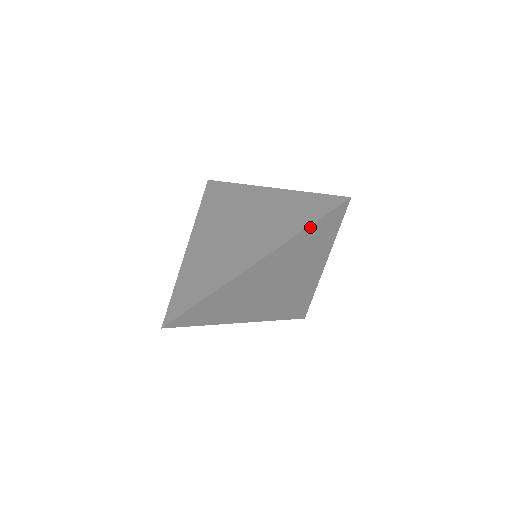
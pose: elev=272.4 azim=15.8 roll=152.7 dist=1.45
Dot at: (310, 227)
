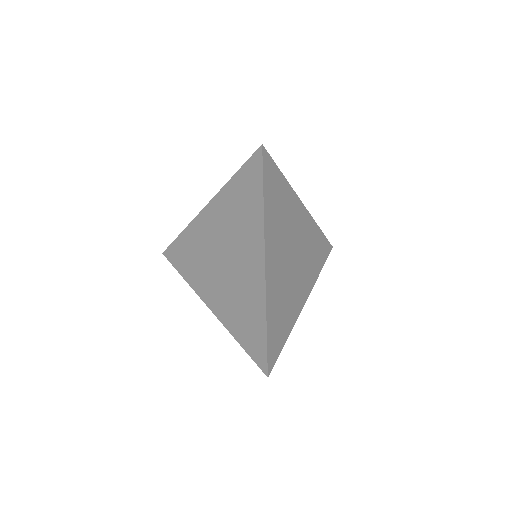
Dot at: (264, 196)
